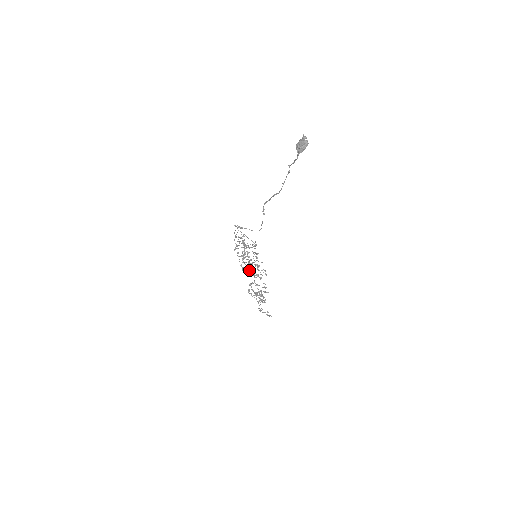
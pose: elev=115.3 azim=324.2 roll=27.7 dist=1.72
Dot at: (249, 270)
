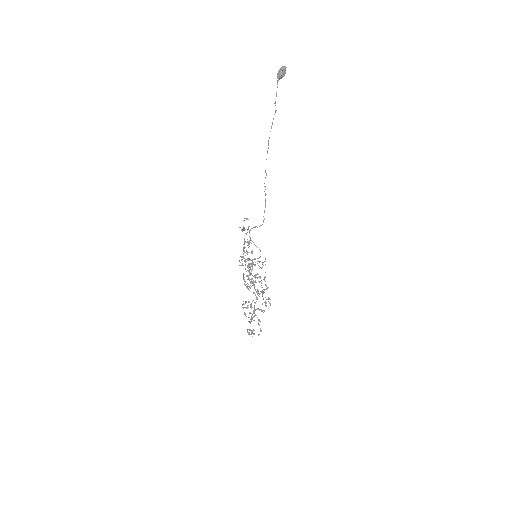
Dot at: occluded
